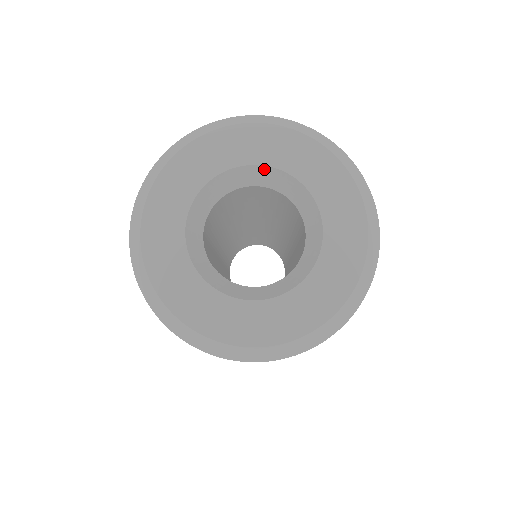
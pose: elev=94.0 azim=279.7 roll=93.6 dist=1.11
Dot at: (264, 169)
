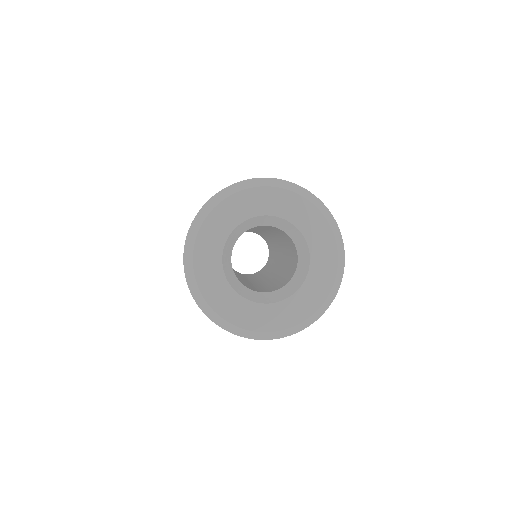
Dot at: (286, 222)
